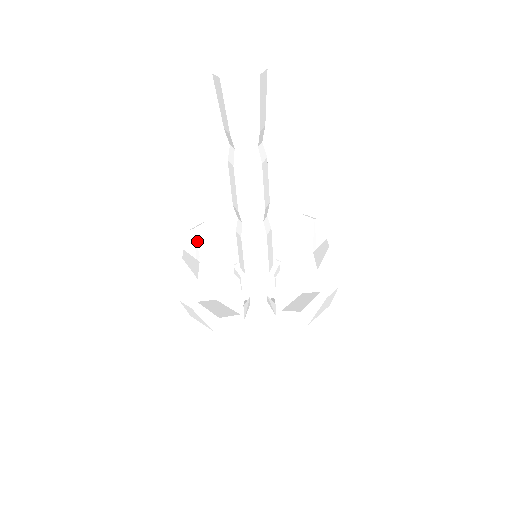
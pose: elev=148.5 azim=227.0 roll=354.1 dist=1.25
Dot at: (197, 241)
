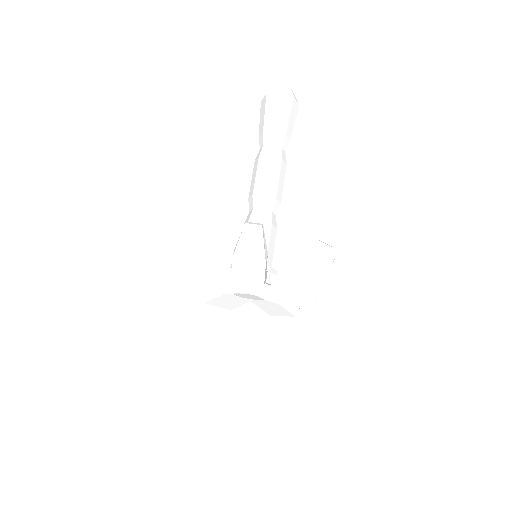
Dot at: occluded
